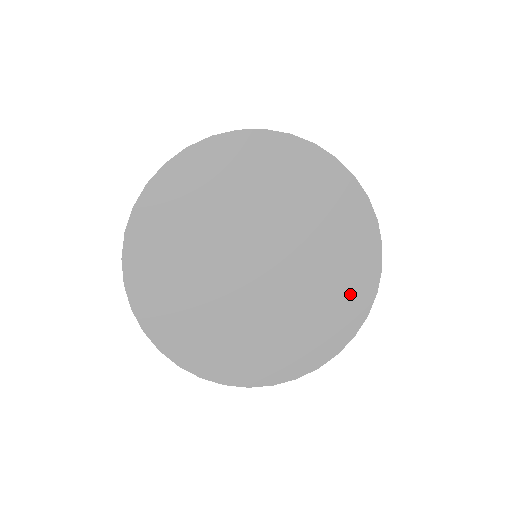
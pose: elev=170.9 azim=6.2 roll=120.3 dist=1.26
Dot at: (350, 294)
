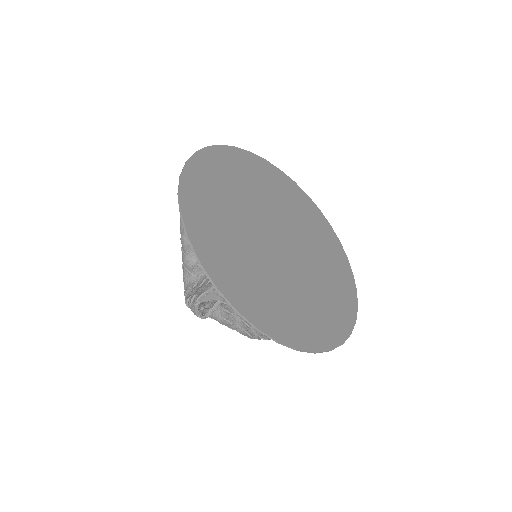
Dot at: (324, 232)
